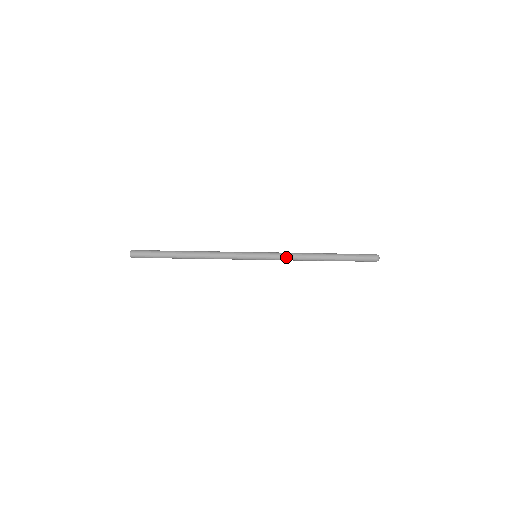
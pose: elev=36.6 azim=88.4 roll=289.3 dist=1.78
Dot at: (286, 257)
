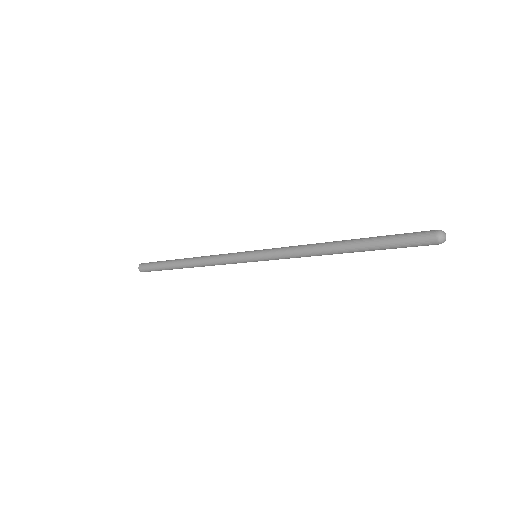
Dot at: (289, 254)
